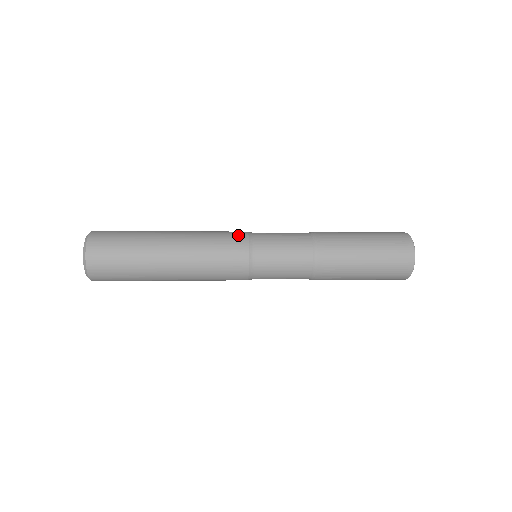
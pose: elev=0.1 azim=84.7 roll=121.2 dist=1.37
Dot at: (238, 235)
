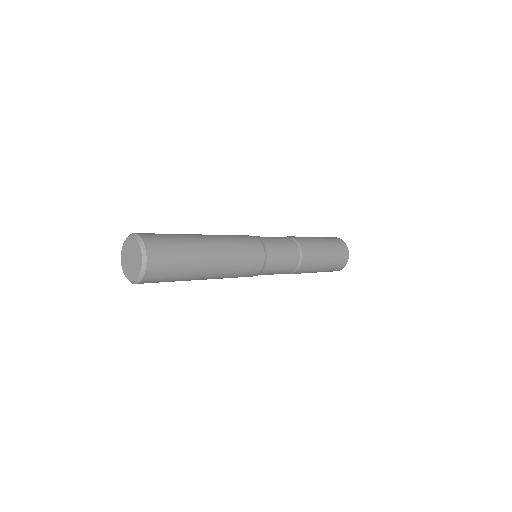
Dot at: (258, 251)
